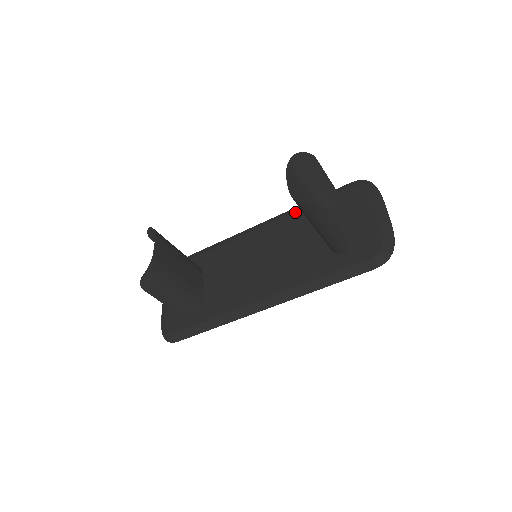
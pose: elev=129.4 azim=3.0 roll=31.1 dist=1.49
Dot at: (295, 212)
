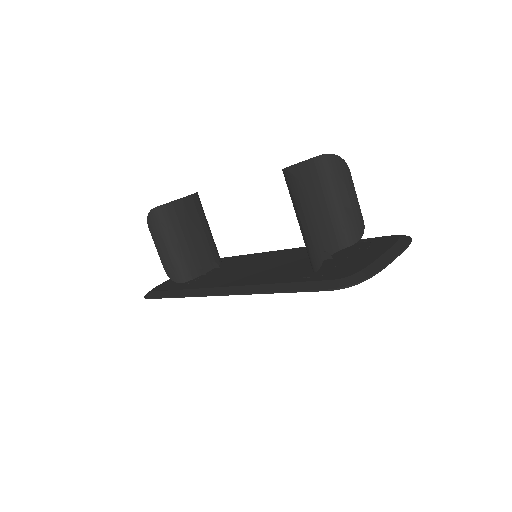
Dot at: occluded
